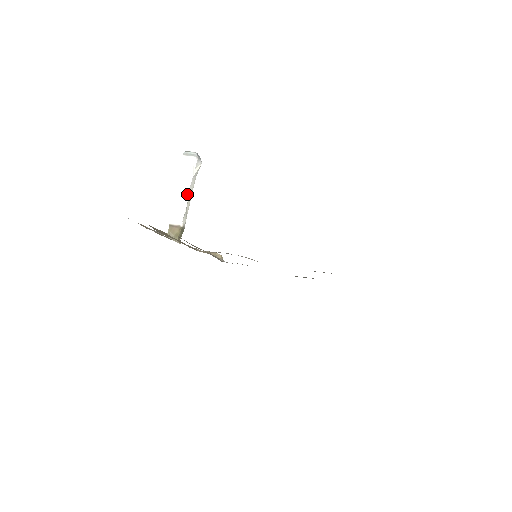
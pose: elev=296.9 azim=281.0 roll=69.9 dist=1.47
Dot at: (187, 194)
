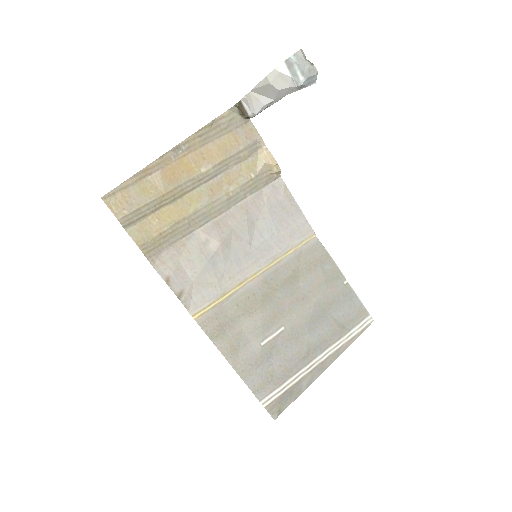
Dot at: (269, 102)
